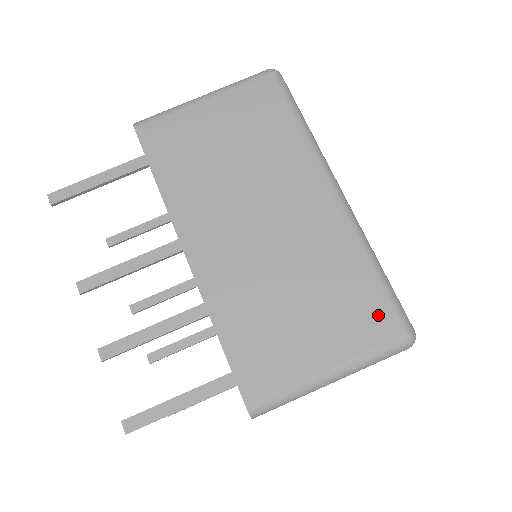
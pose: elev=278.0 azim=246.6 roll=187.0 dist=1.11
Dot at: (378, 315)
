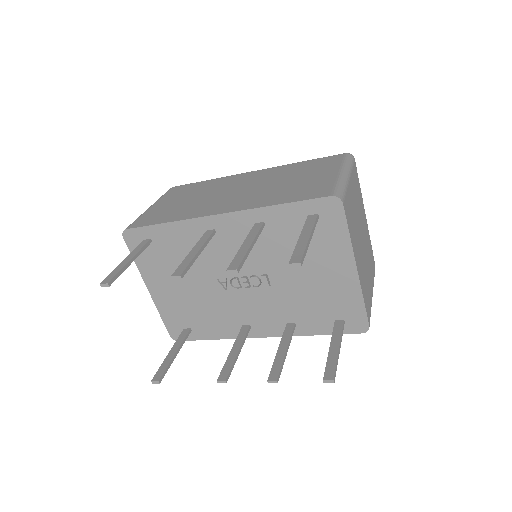
Dot at: (326, 160)
